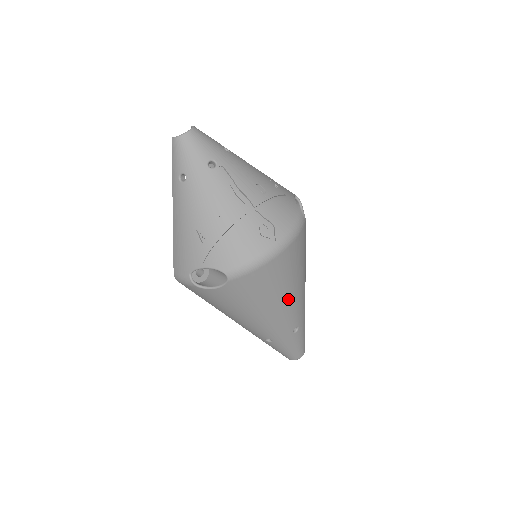
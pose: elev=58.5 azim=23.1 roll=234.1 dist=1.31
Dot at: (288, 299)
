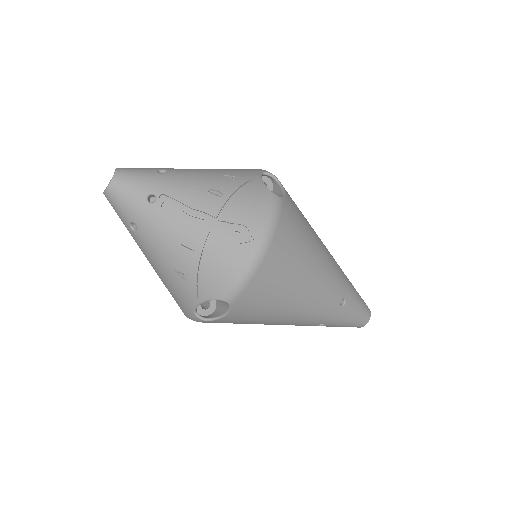
Dot at: (311, 283)
